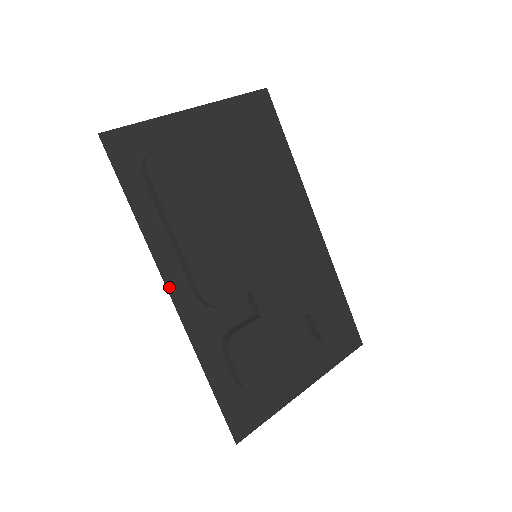
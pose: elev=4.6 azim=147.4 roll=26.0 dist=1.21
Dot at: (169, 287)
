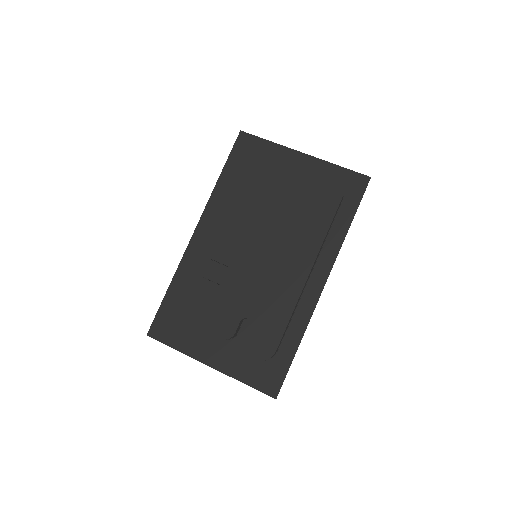
Dot at: (199, 224)
